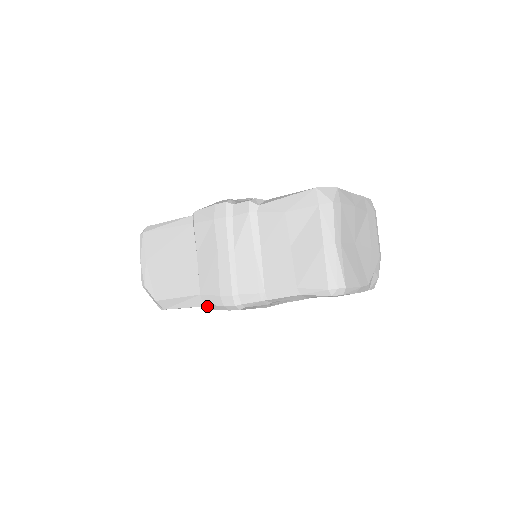
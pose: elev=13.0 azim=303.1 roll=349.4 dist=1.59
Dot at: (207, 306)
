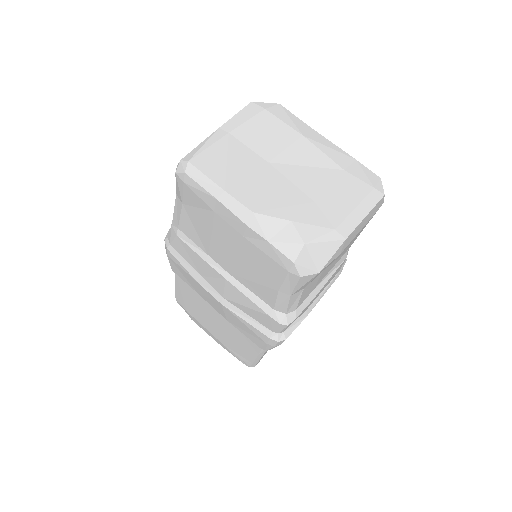
Dot at: occluded
